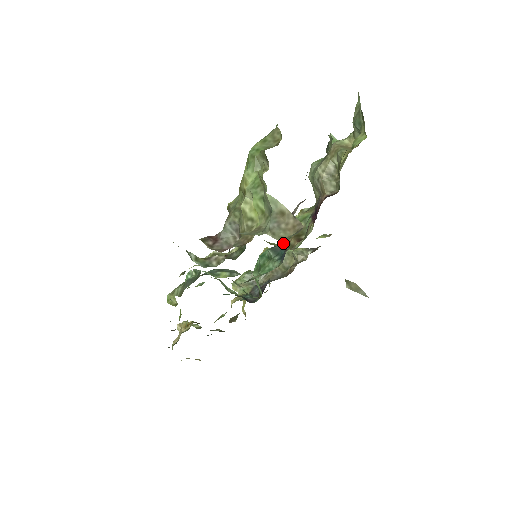
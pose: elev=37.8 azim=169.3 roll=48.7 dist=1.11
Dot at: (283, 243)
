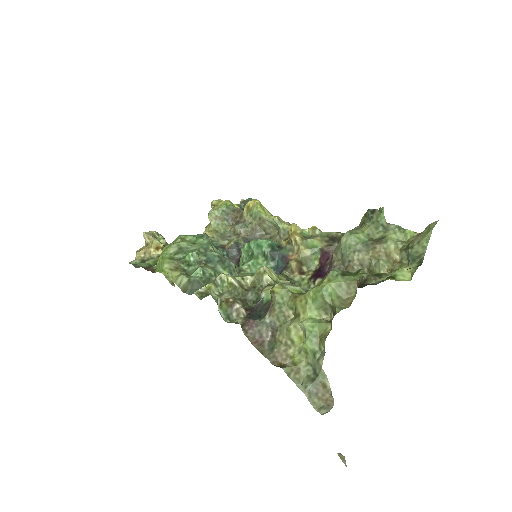
Dot at: (283, 253)
